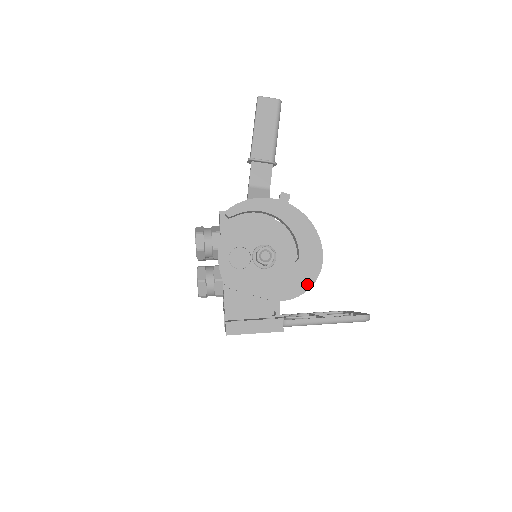
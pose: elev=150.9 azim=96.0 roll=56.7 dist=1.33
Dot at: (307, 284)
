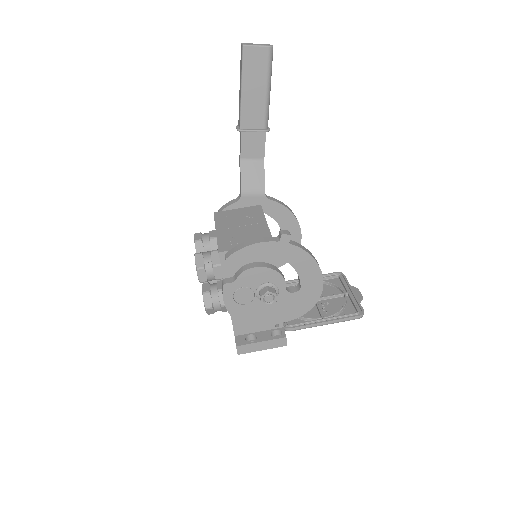
Dot at: (308, 307)
